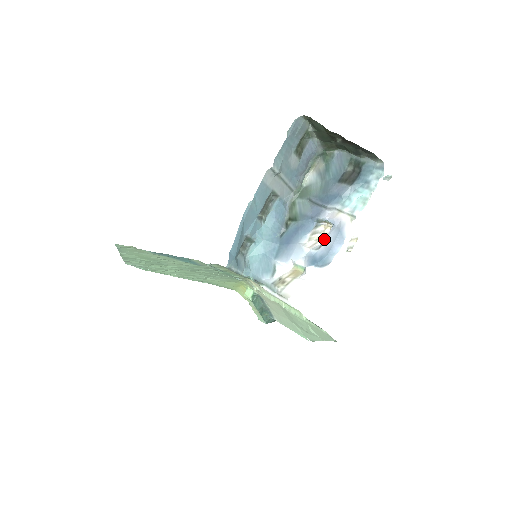
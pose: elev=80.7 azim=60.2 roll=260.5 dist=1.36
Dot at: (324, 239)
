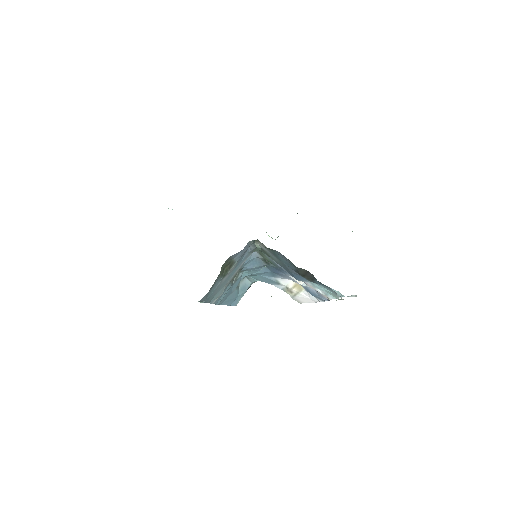
Dot at: occluded
